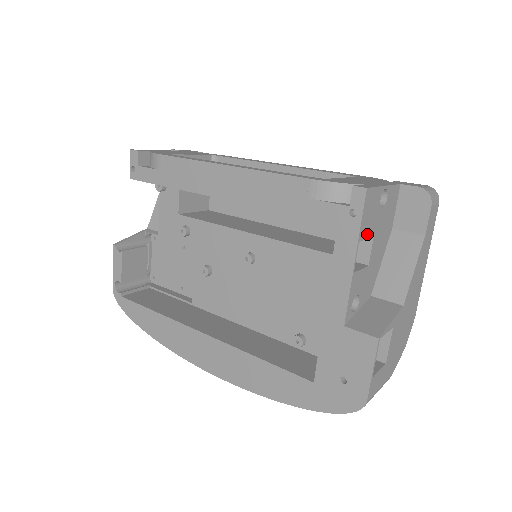
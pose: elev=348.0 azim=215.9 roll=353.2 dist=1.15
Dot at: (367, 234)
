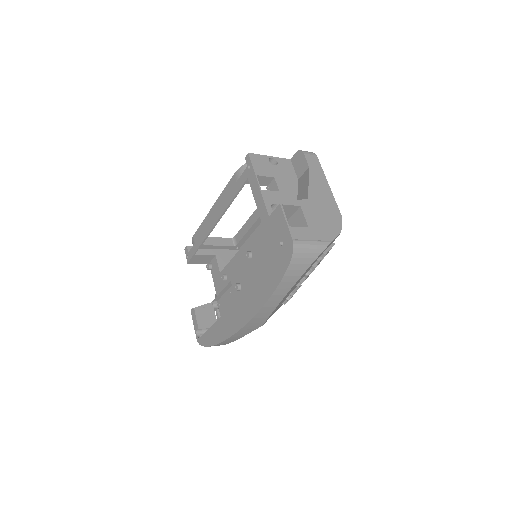
Dot at: (265, 174)
